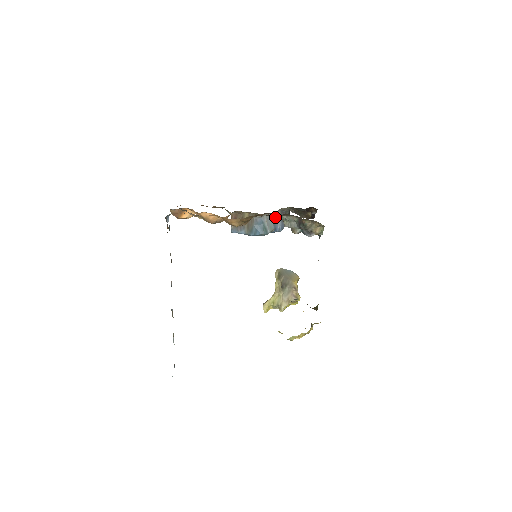
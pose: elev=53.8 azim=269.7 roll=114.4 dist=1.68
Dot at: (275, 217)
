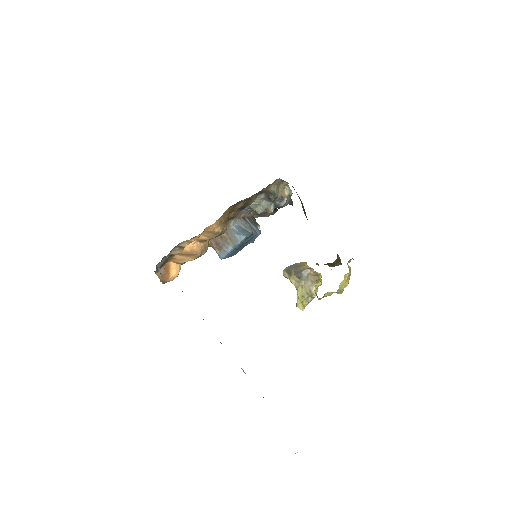
Dot at: (246, 222)
